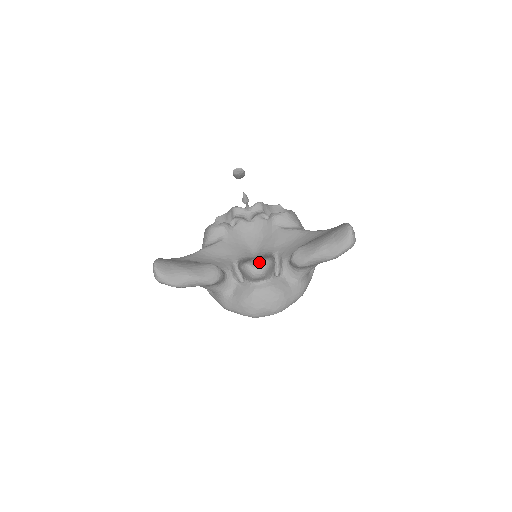
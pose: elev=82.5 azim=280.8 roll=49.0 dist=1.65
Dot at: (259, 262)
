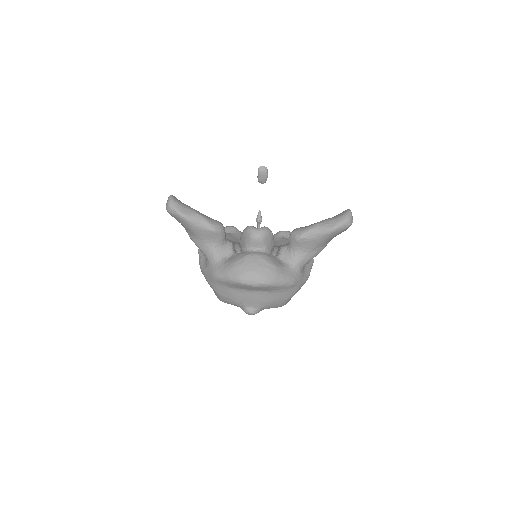
Dot at: (261, 227)
